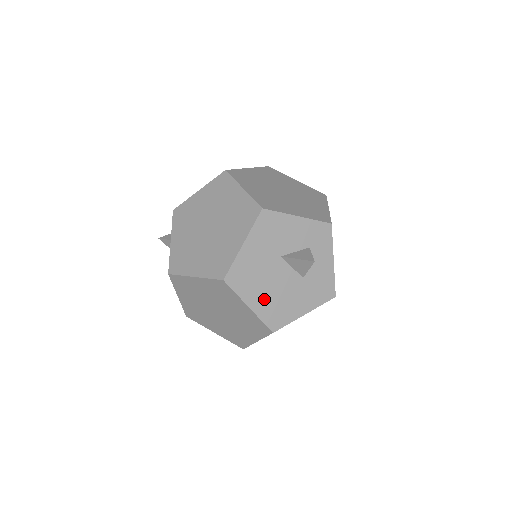
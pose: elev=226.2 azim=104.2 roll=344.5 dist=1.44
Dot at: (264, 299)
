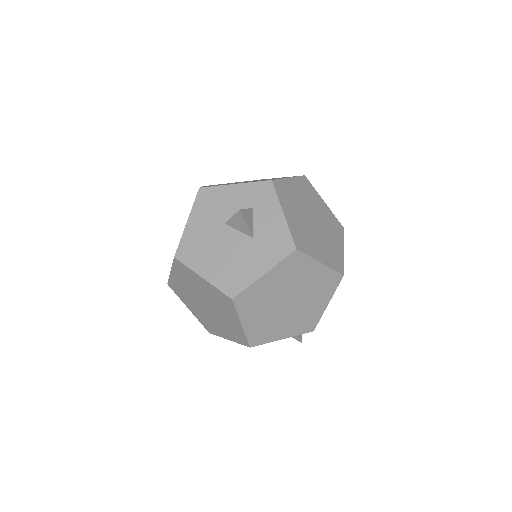
Dot at: (216, 267)
